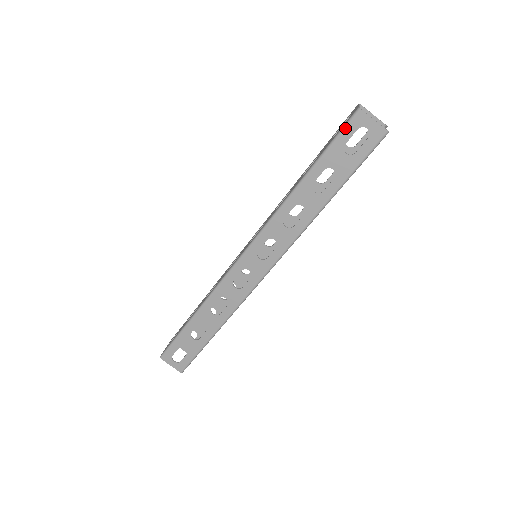
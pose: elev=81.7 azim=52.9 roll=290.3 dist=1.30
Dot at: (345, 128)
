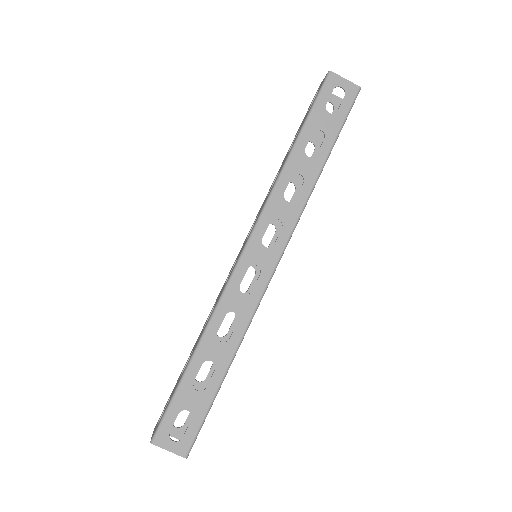
Dot at: (322, 90)
